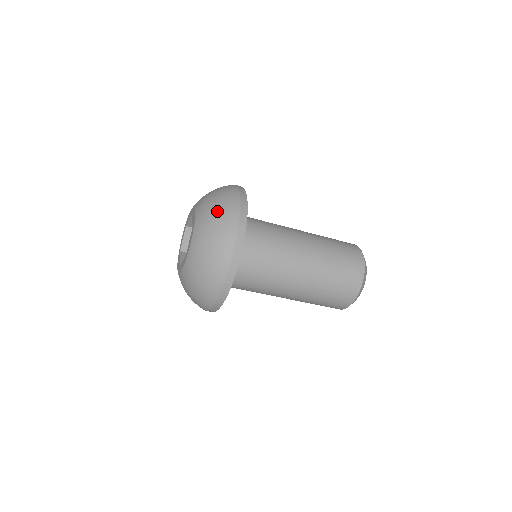
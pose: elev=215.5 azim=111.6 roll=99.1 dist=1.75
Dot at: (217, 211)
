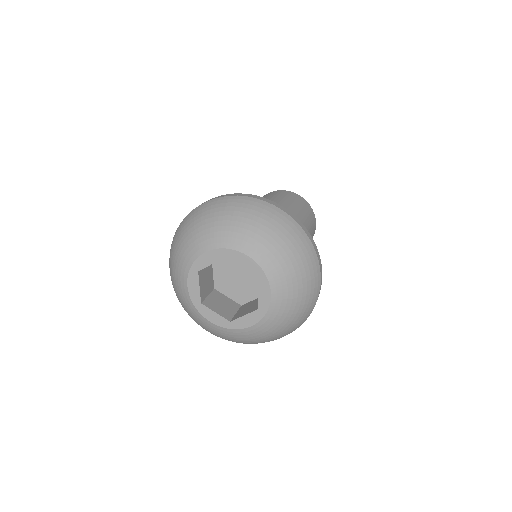
Dot at: (298, 313)
